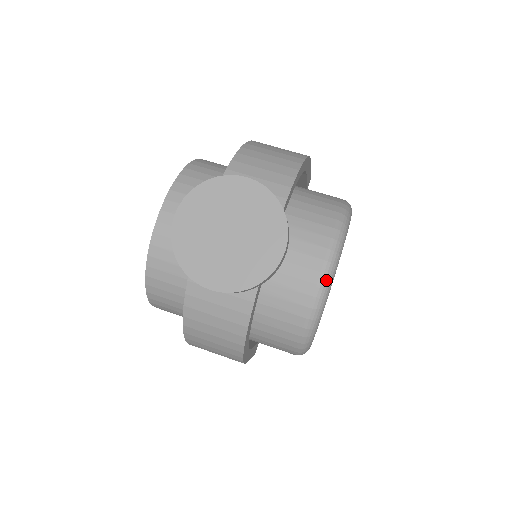
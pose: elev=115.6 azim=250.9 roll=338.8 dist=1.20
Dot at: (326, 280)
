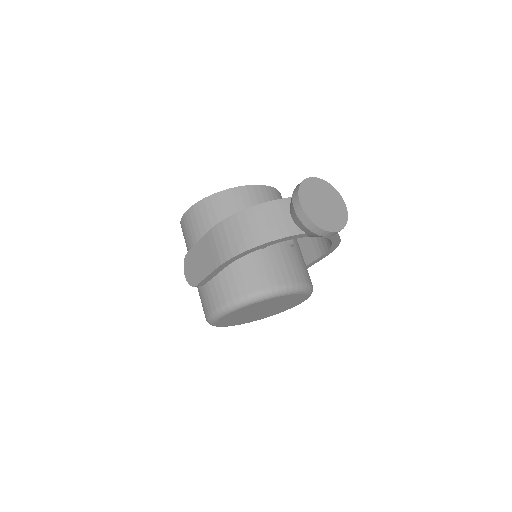
Dot at: (290, 288)
